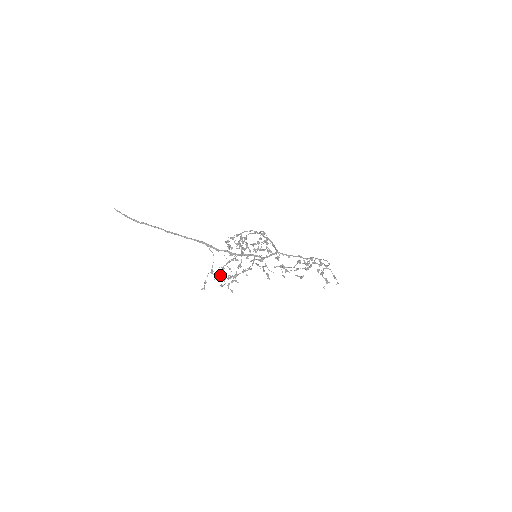
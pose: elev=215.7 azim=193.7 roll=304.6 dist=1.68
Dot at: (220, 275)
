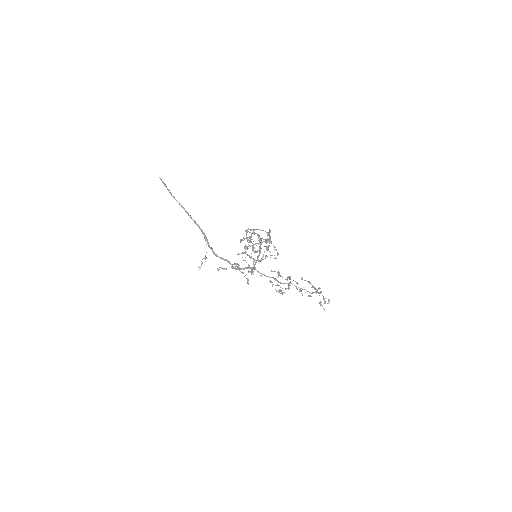
Dot at: occluded
